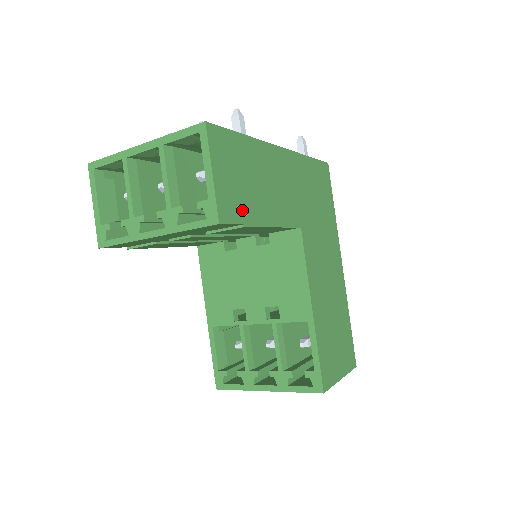
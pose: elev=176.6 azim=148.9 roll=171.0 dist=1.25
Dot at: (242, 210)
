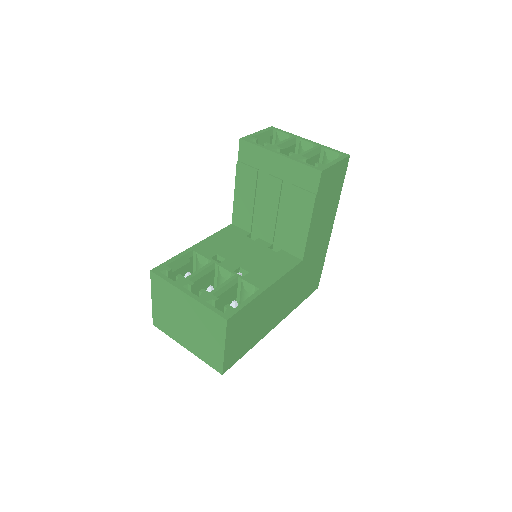
Dot at: (321, 192)
